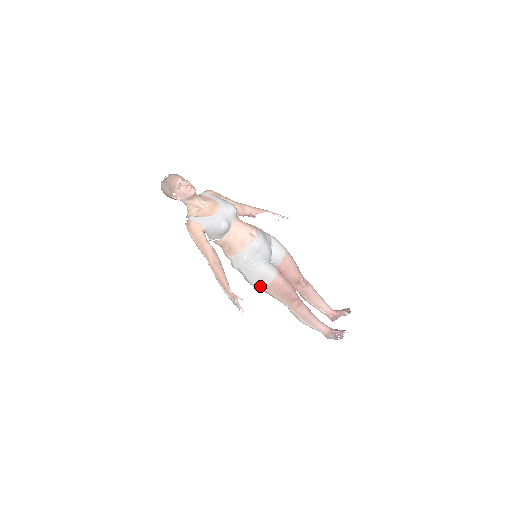
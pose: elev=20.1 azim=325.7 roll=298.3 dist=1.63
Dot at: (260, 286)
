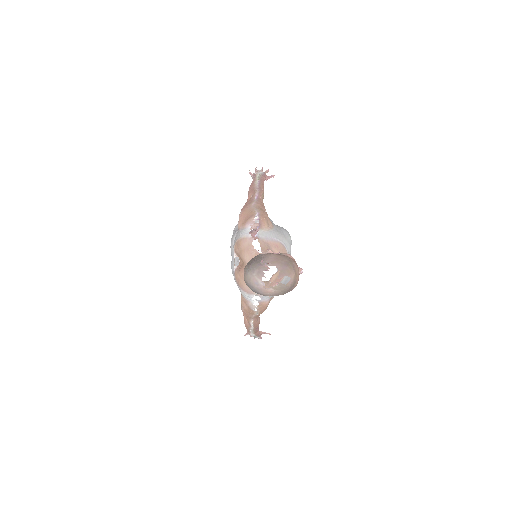
Dot at: occluded
